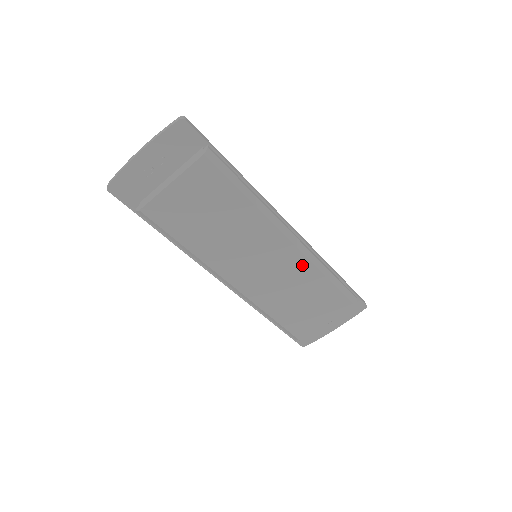
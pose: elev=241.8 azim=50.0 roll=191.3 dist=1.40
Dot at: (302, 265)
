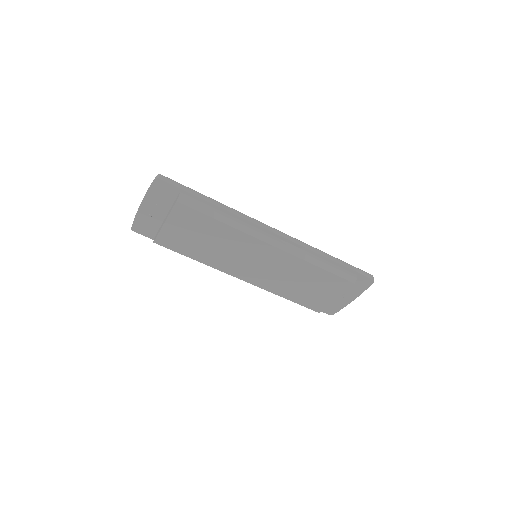
Dot at: (291, 260)
